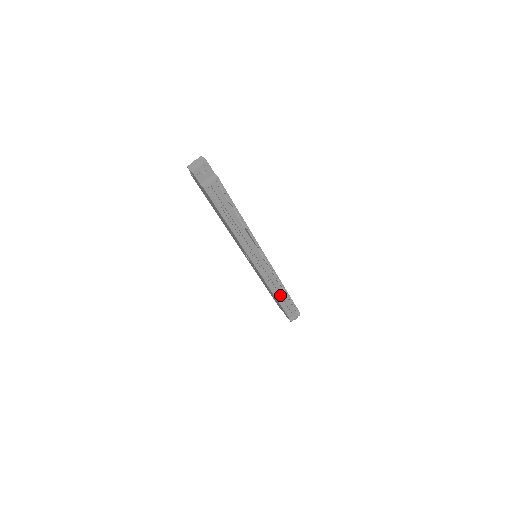
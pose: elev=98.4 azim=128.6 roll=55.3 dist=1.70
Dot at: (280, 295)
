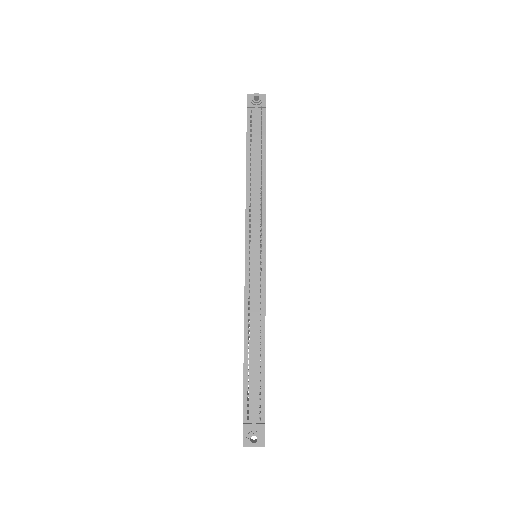
Dot at: (252, 346)
